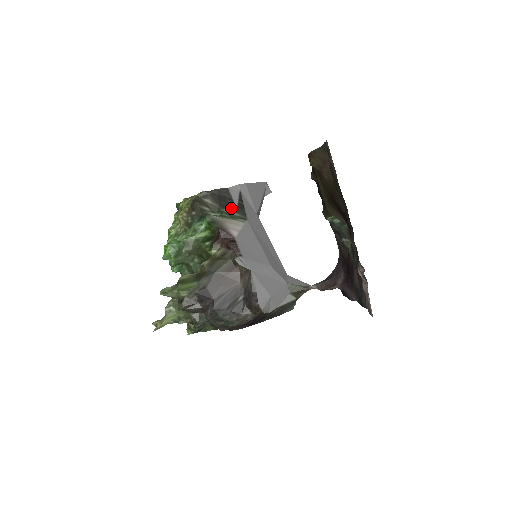
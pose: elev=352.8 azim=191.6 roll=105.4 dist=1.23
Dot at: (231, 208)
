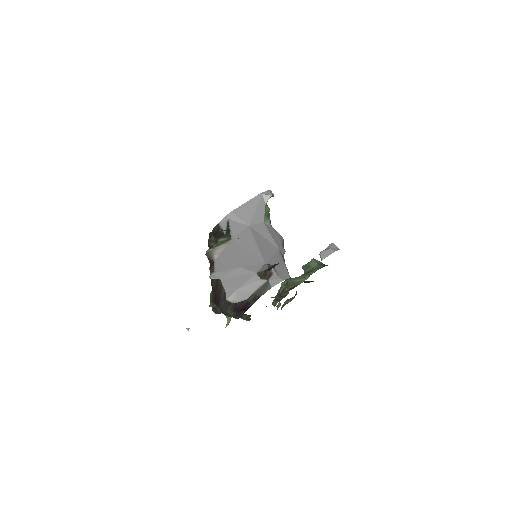
Dot at: (222, 236)
